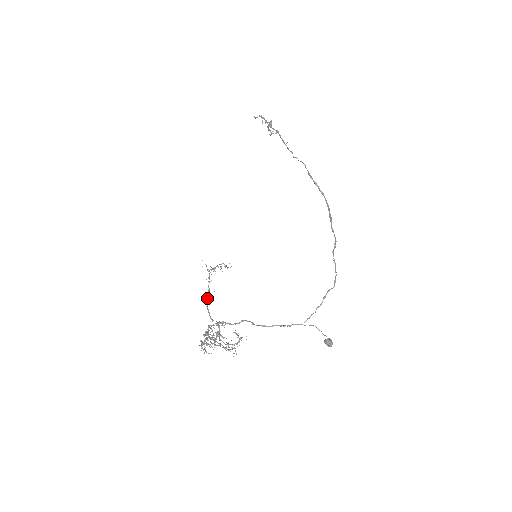
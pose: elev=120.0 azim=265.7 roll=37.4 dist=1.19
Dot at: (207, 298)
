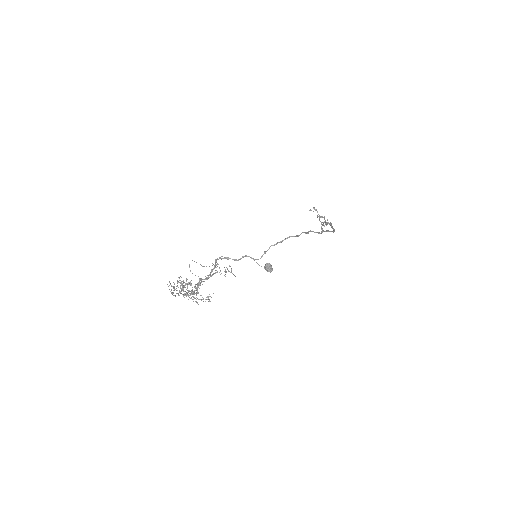
Dot at: occluded
